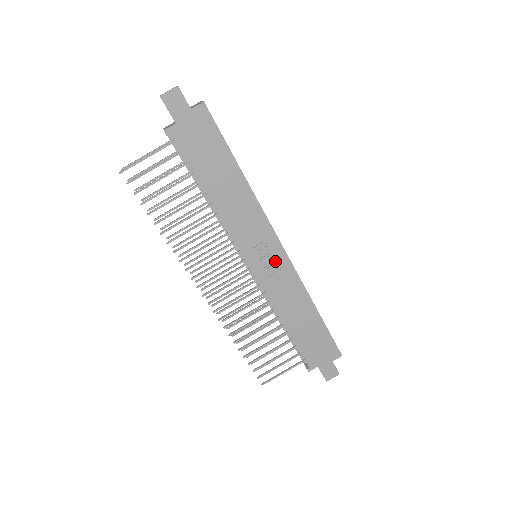
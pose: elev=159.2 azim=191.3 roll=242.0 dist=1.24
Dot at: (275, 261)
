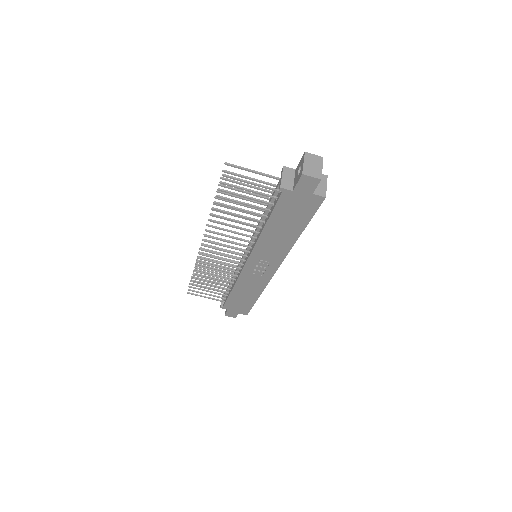
Dot at: (264, 271)
